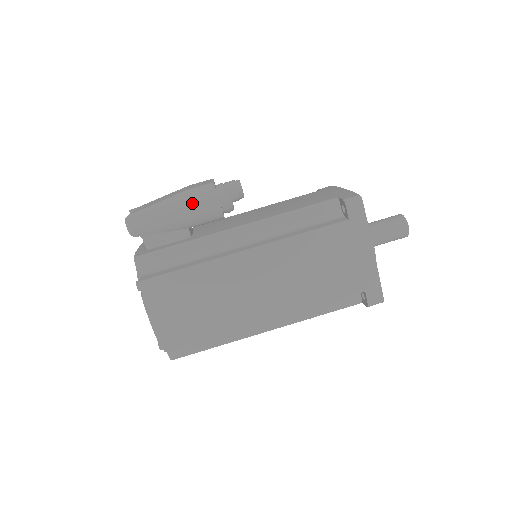
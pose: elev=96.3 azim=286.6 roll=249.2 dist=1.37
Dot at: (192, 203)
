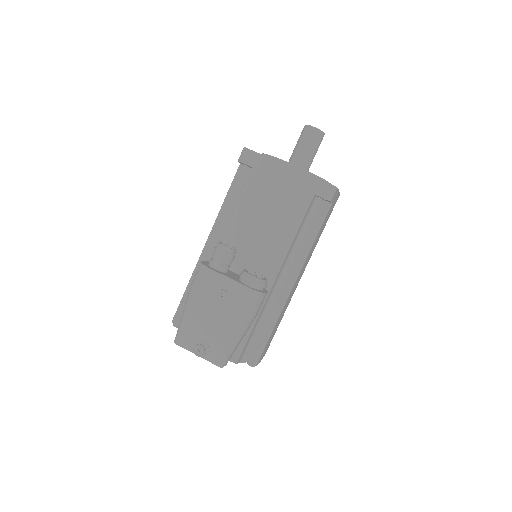
Dot at: (256, 315)
